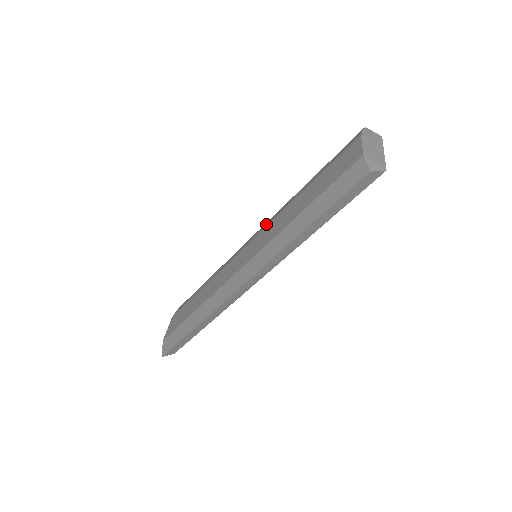
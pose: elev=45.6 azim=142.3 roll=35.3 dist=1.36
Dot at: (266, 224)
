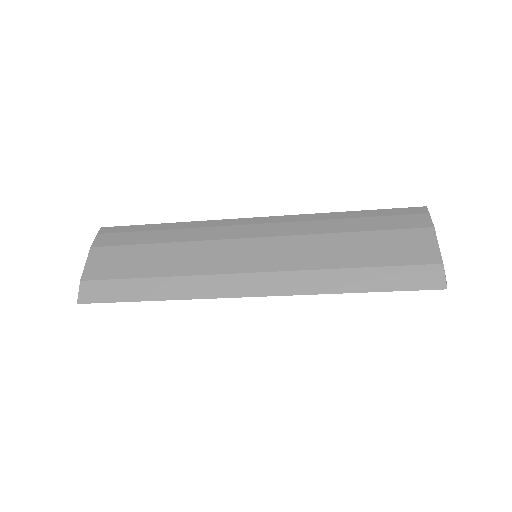
Dot at: (282, 229)
